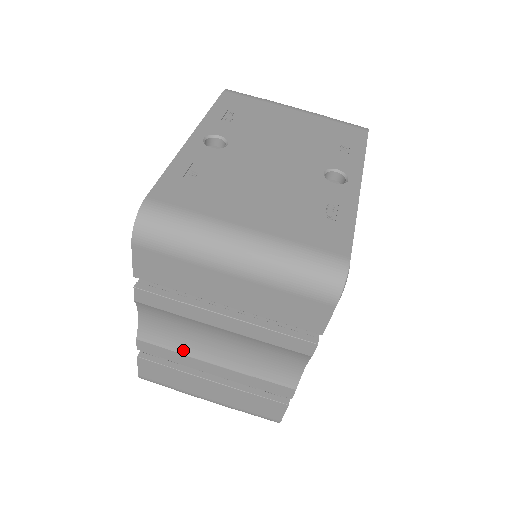
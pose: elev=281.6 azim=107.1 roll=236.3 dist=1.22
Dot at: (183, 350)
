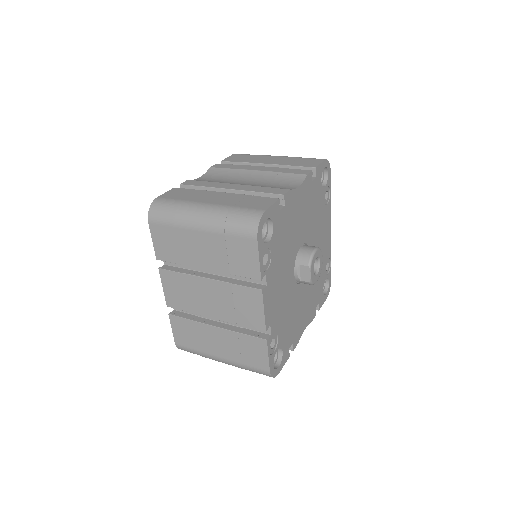
Dot at: (217, 182)
